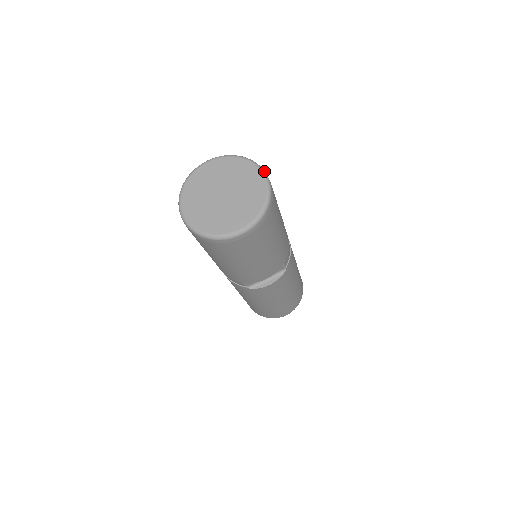
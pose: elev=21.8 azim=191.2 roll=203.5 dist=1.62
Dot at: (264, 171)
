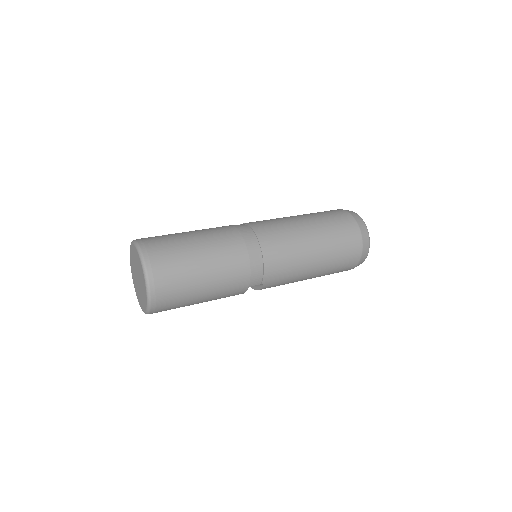
Dot at: (145, 273)
